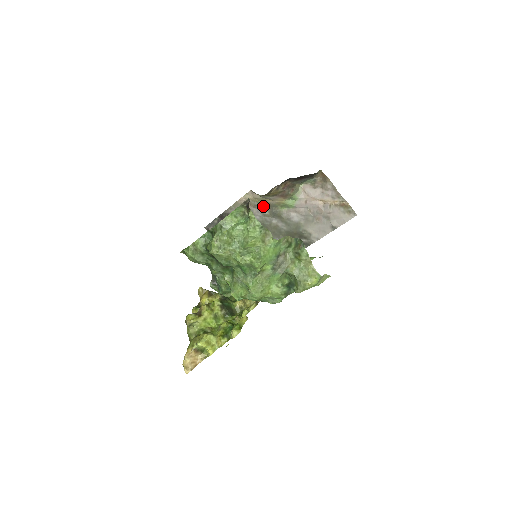
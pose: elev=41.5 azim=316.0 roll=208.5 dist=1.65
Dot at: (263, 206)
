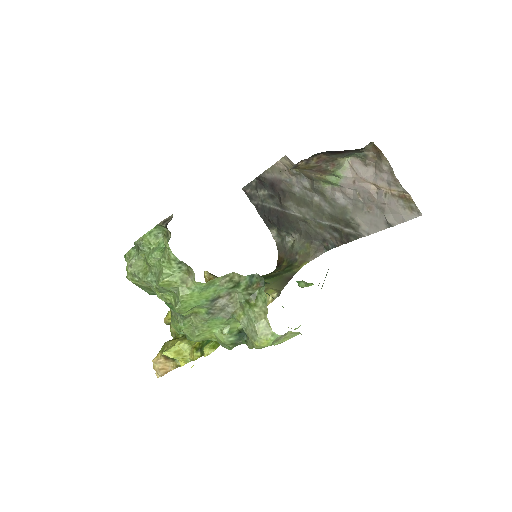
Dot at: (303, 176)
